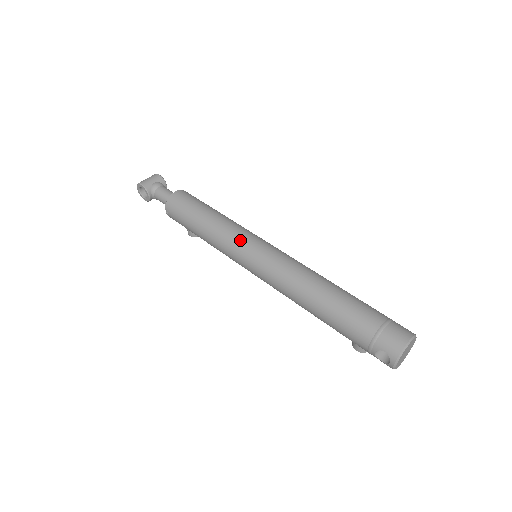
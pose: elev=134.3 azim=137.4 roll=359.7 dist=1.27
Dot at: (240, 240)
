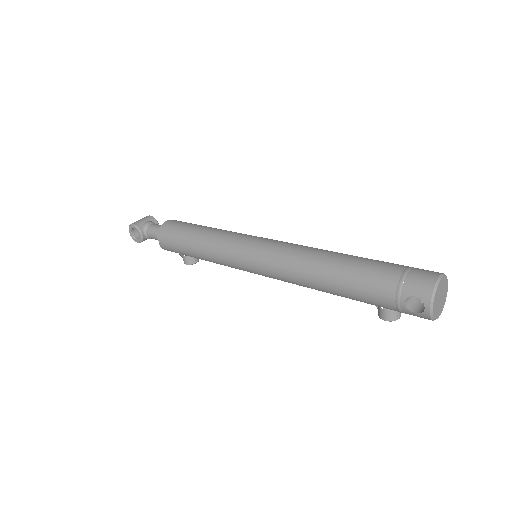
Dot at: (236, 240)
